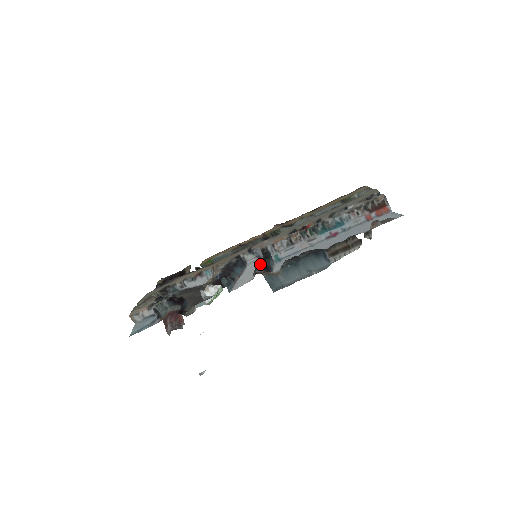
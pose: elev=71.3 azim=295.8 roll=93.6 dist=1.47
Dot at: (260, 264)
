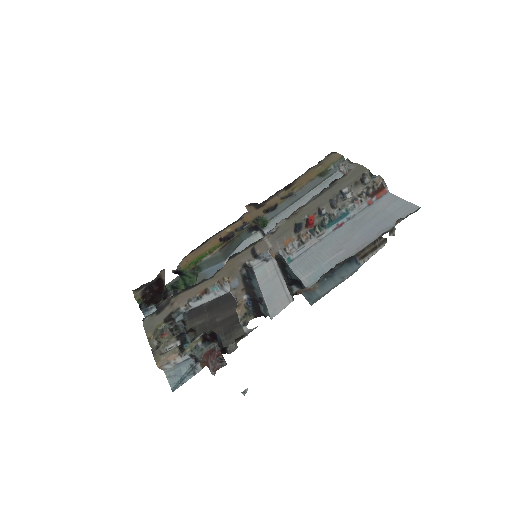
Dot at: (293, 282)
